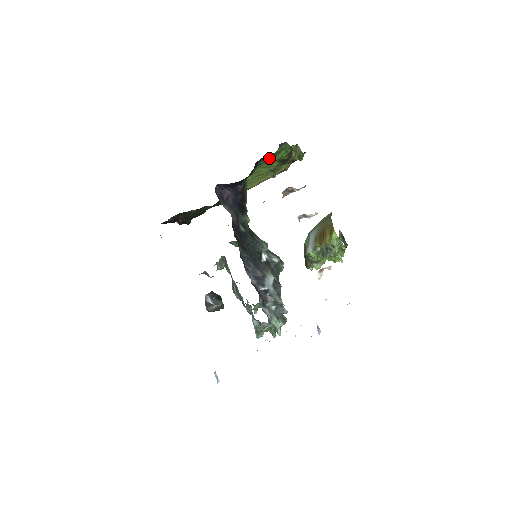
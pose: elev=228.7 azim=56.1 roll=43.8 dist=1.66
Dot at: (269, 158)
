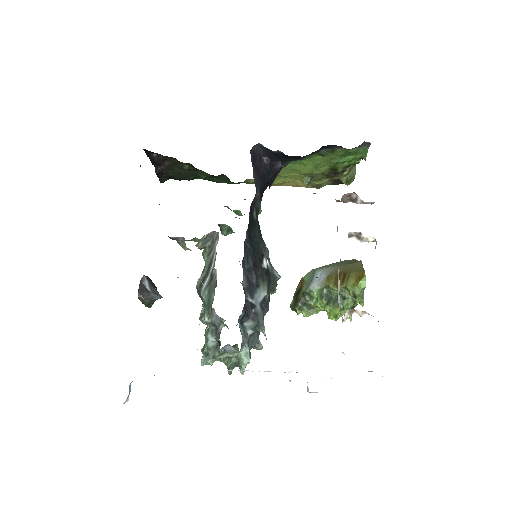
Dot at: (334, 153)
